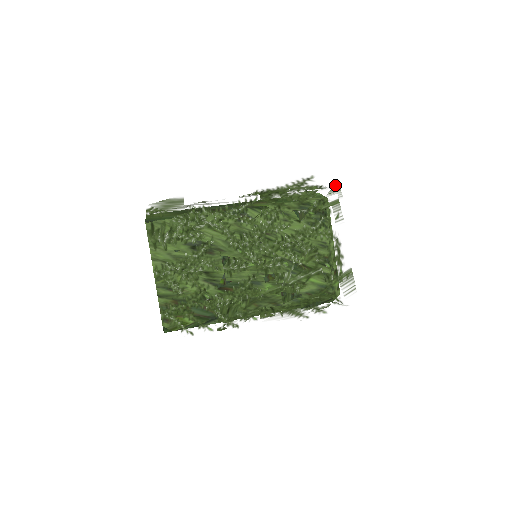
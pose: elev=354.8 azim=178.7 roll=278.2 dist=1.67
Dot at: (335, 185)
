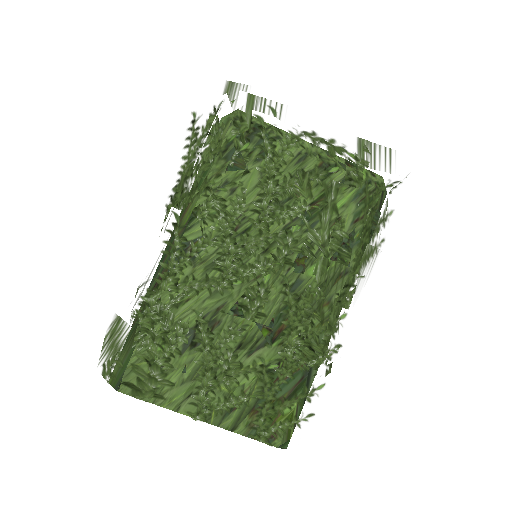
Dot at: (225, 87)
